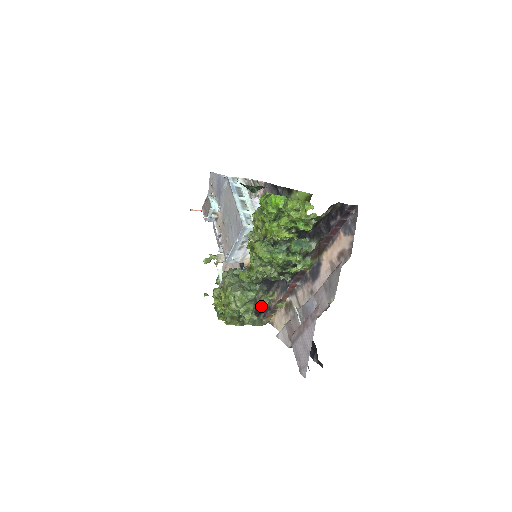
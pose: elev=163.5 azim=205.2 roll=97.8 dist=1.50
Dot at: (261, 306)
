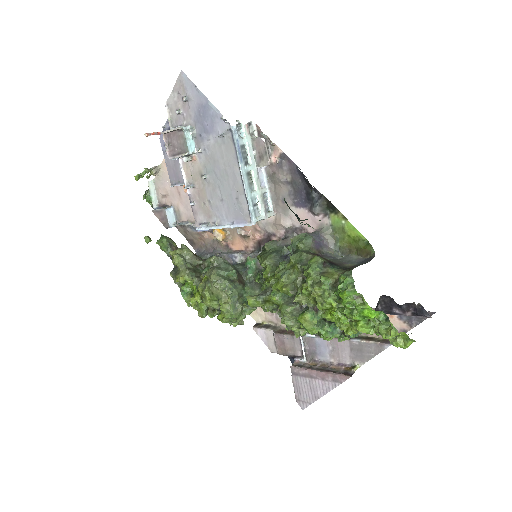
Dot at: occluded
